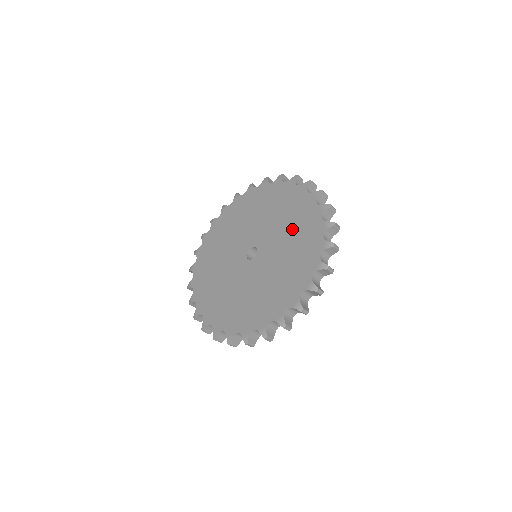
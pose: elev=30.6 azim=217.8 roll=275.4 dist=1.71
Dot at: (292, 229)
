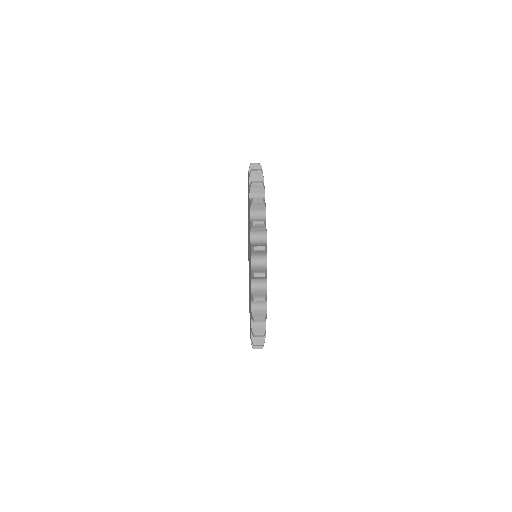
Dot at: occluded
